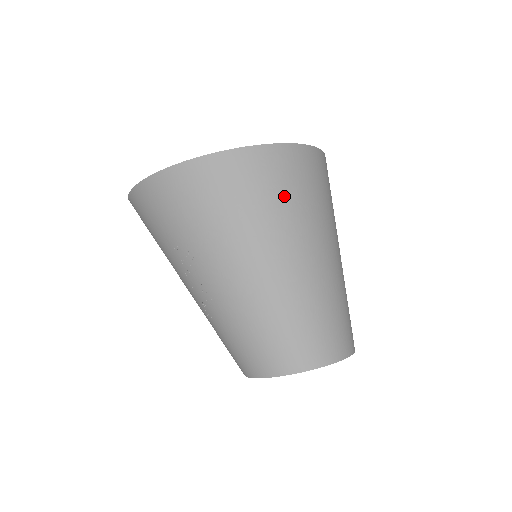
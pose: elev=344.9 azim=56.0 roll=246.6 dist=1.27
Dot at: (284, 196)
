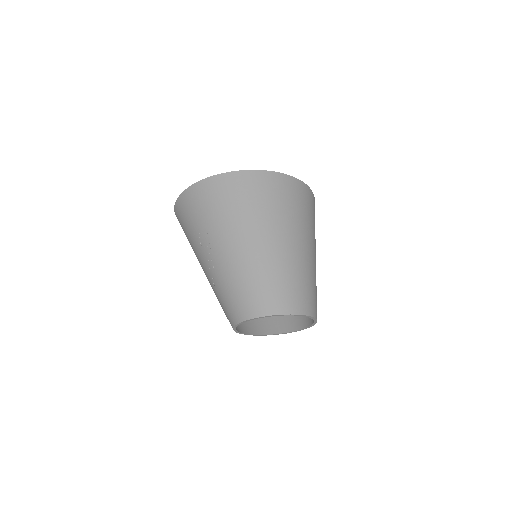
Dot at: (275, 202)
